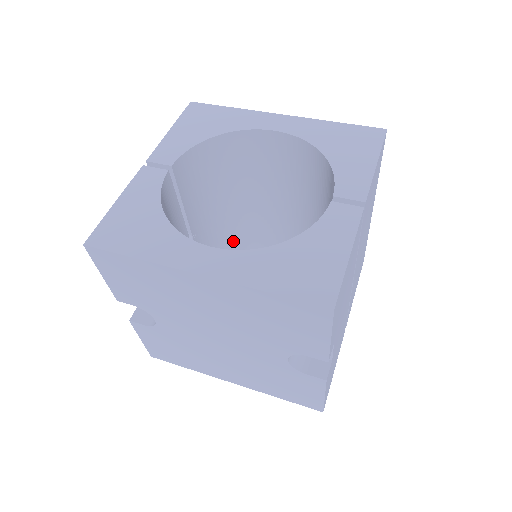
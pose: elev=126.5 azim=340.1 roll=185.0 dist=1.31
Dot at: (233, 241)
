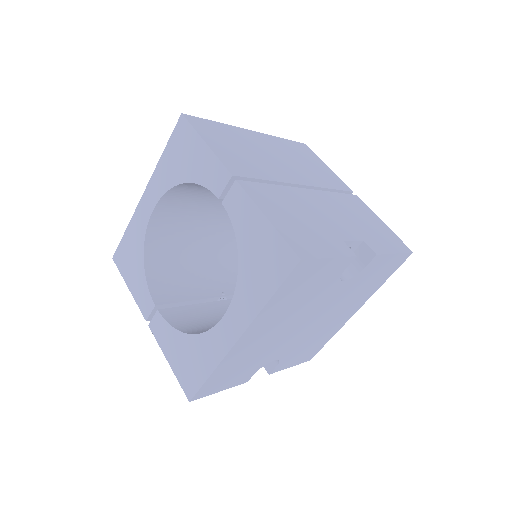
Dot at: occluded
